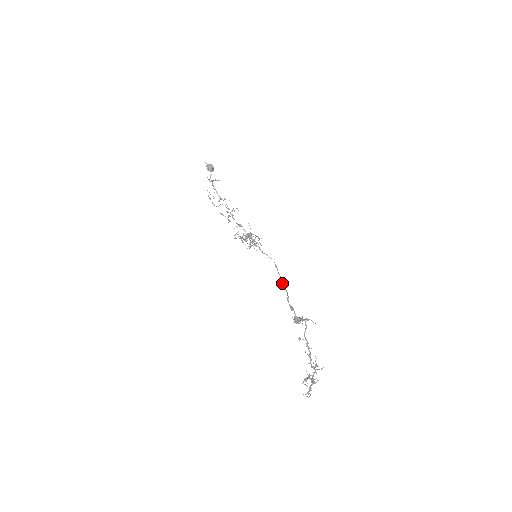
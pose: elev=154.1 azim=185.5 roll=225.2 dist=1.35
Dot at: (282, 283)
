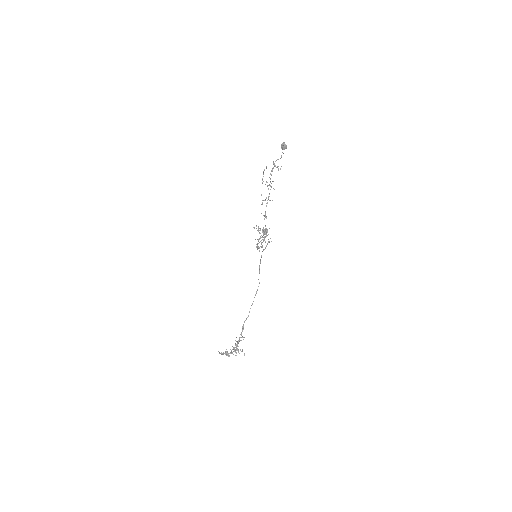
Dot at: occluded
